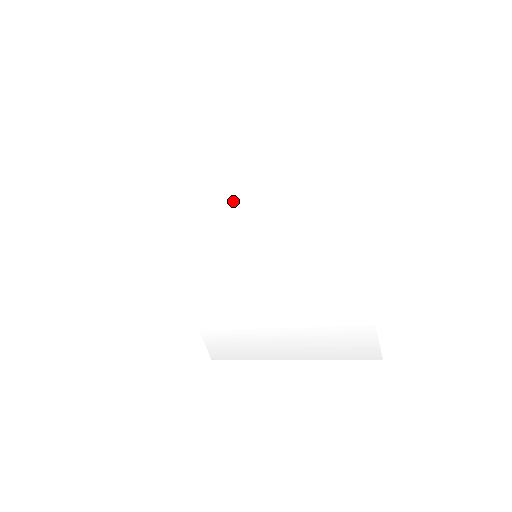
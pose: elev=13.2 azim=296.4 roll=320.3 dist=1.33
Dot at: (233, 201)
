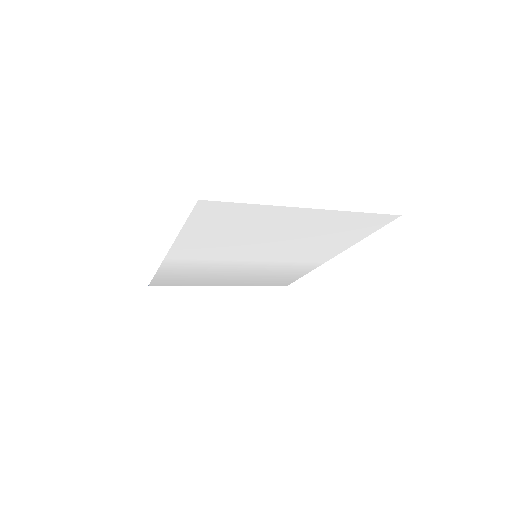
Dot at: (273, 237)
